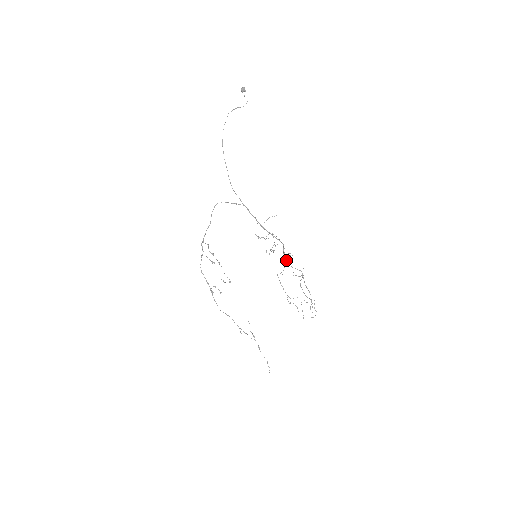
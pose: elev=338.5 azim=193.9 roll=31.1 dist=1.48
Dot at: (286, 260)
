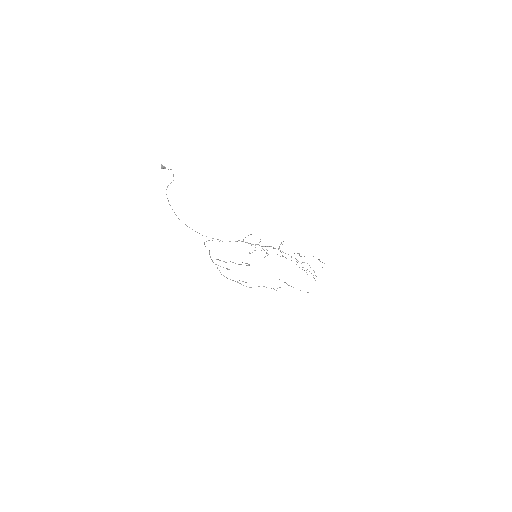
Dot at: (280, 251)
